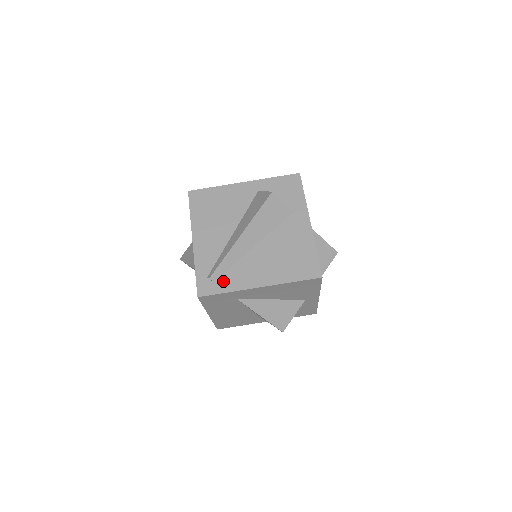
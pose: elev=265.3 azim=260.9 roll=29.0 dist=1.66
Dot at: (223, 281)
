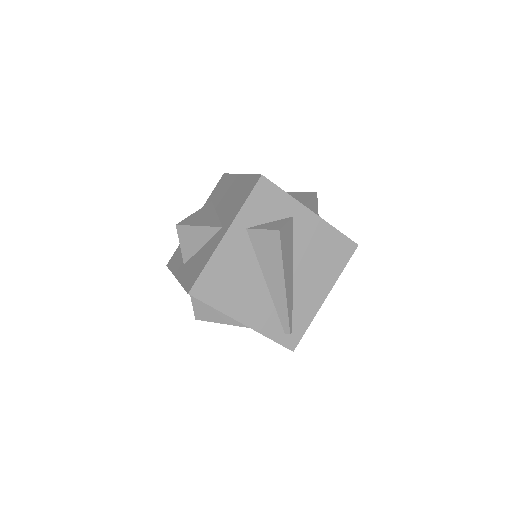
Dot at: (298, 323)
